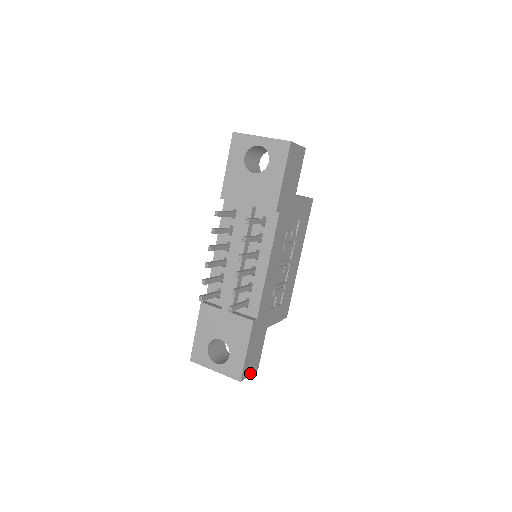
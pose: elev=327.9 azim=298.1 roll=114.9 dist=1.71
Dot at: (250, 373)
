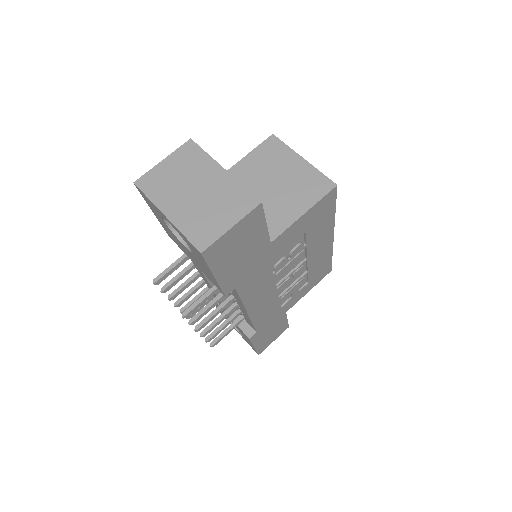
Dot at: (274, 339)
